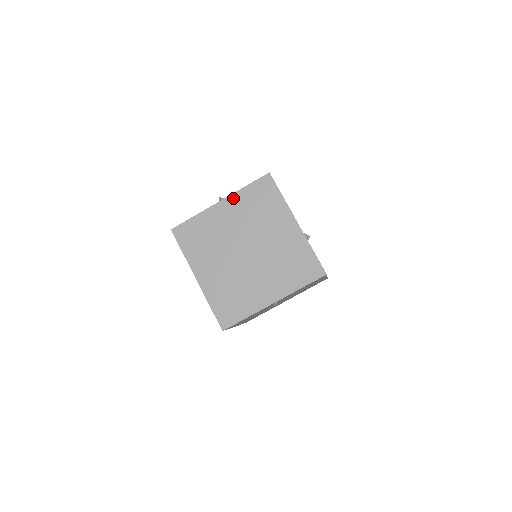
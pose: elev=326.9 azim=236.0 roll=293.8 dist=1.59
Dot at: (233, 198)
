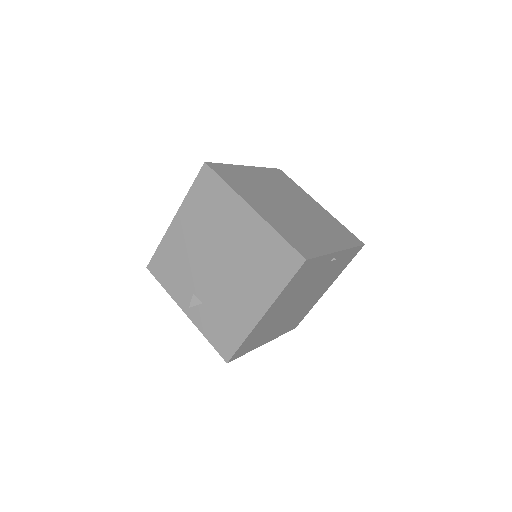
Dot at: (258, 169)
